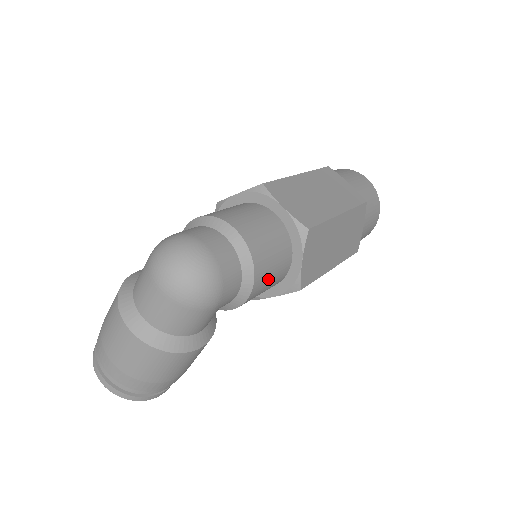
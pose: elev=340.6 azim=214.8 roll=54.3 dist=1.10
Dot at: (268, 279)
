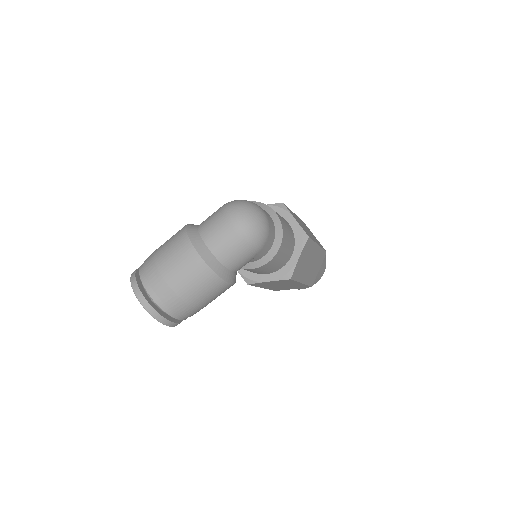
Dot at: (281, 256)
